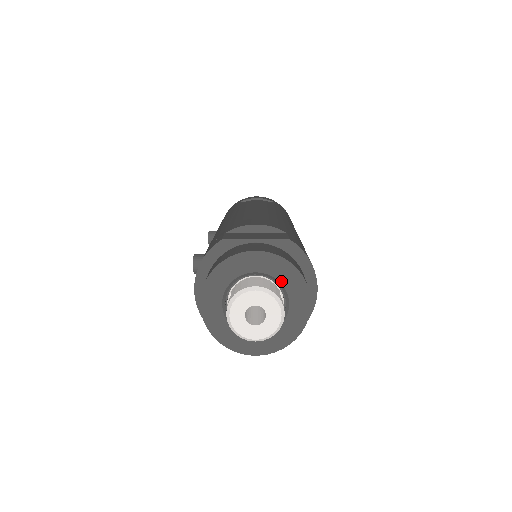
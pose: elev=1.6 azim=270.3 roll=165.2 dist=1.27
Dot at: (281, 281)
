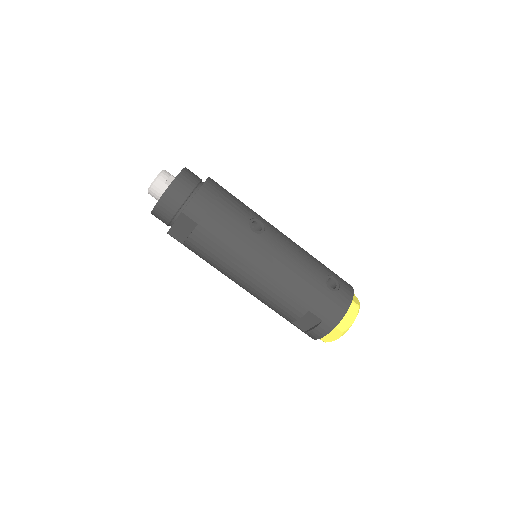
Dot at: occluded
